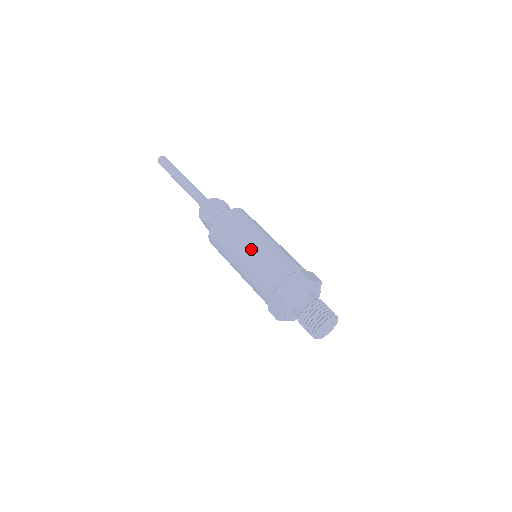
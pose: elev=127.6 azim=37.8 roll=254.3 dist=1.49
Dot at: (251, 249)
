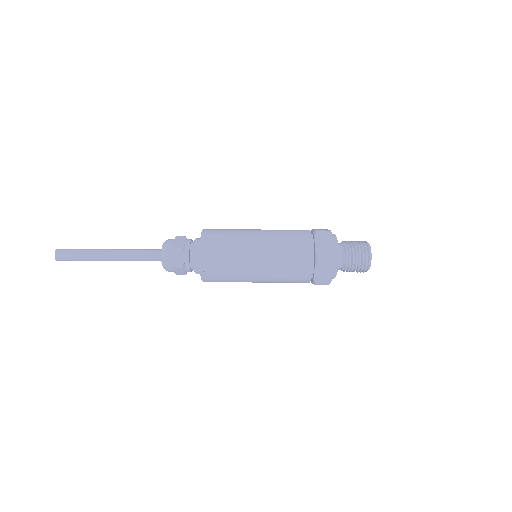
Dot at: (261, 248)
